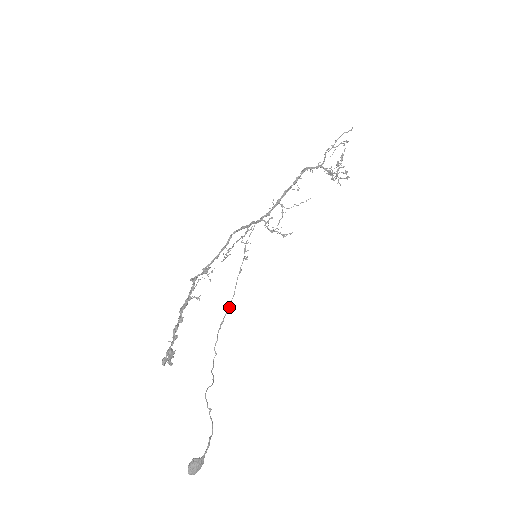
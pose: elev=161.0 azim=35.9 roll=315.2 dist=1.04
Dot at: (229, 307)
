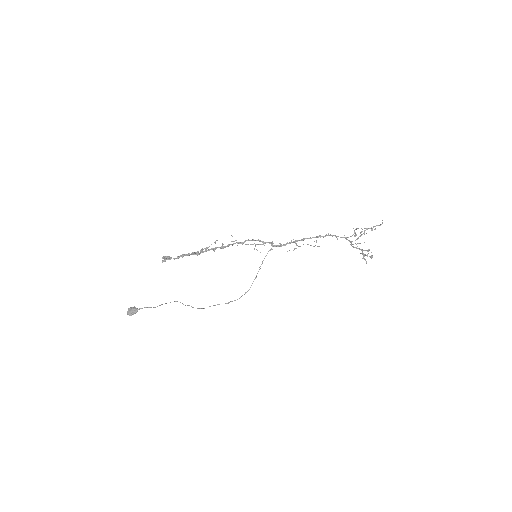
Dot at: (239, 298)
